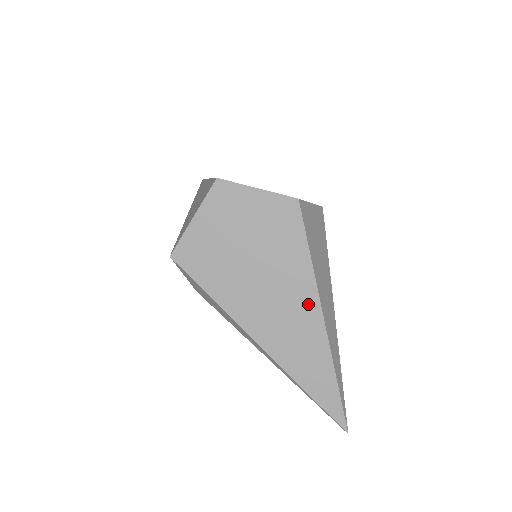
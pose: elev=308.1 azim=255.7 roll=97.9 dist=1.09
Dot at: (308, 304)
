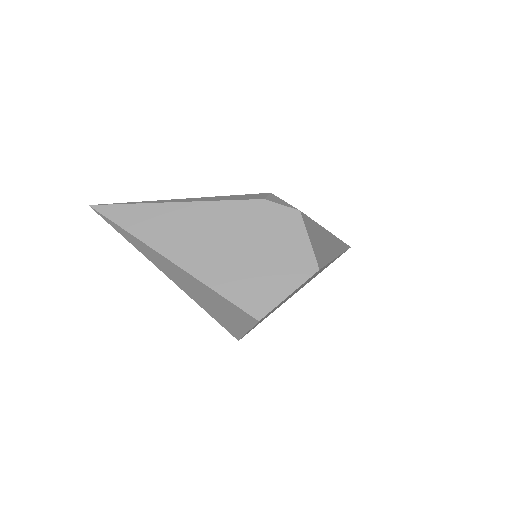
Dot at: (328, 264)
